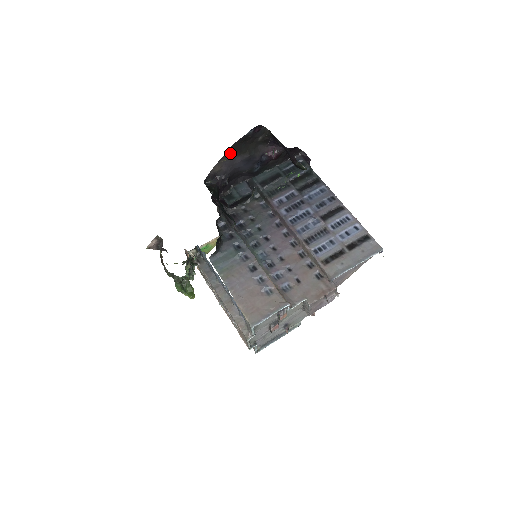
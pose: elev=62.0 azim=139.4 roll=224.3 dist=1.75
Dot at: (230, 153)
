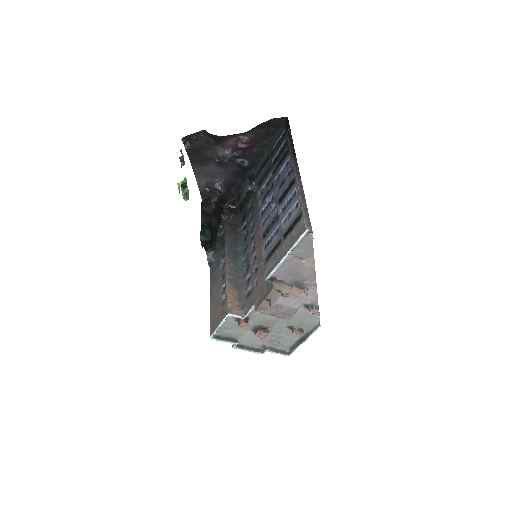
Dot at: (198, 167)
